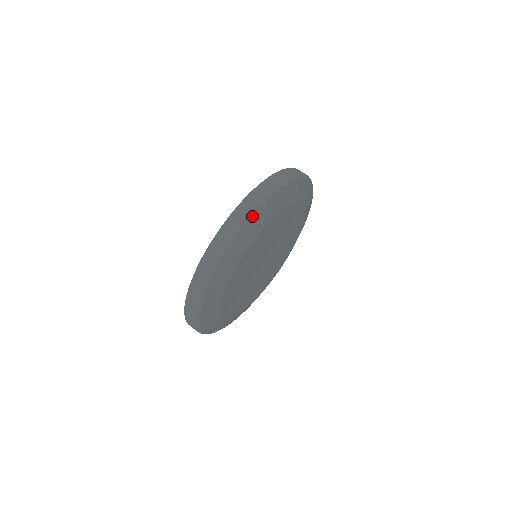
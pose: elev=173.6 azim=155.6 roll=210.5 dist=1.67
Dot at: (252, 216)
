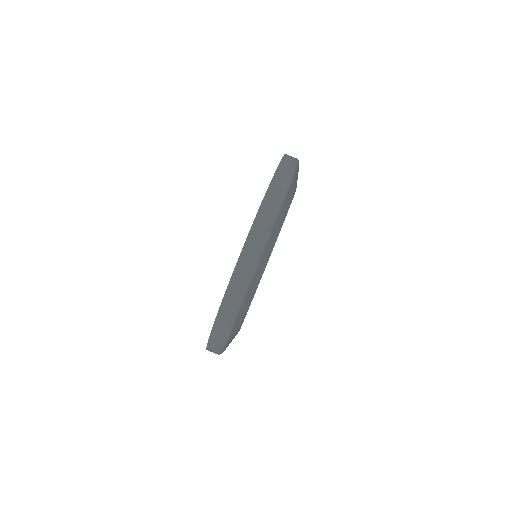
Dot at: (260, 258)
